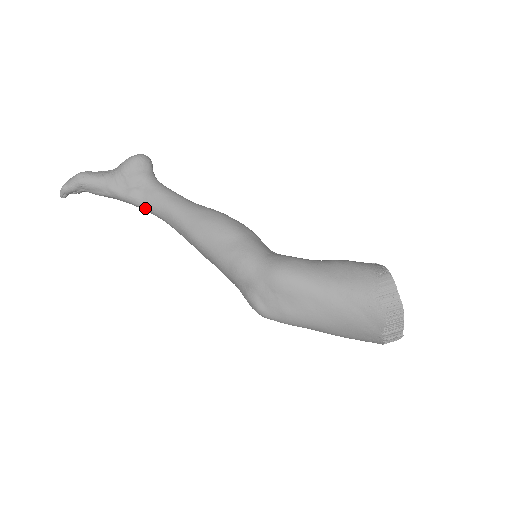
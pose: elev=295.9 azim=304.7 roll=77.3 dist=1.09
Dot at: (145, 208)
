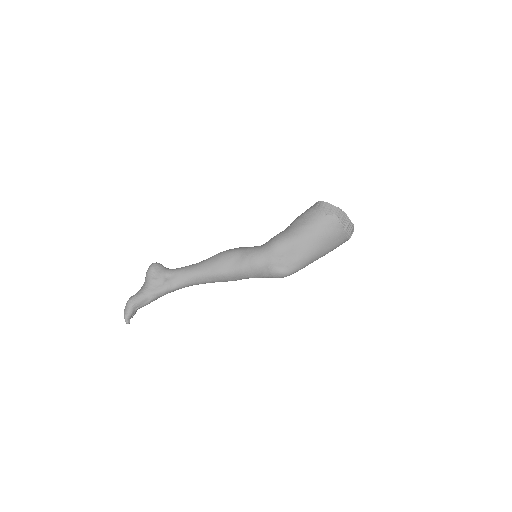
Dot at: (179, 287)
